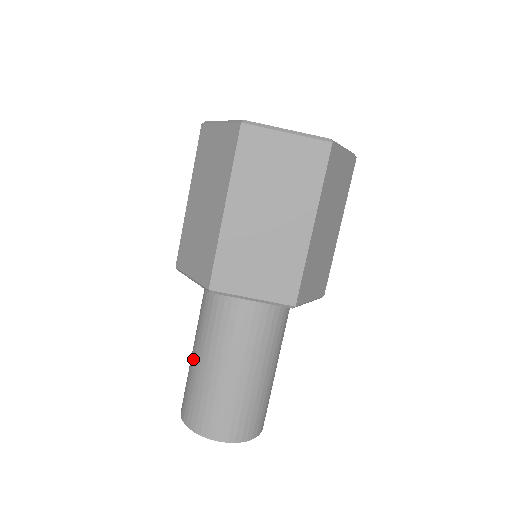
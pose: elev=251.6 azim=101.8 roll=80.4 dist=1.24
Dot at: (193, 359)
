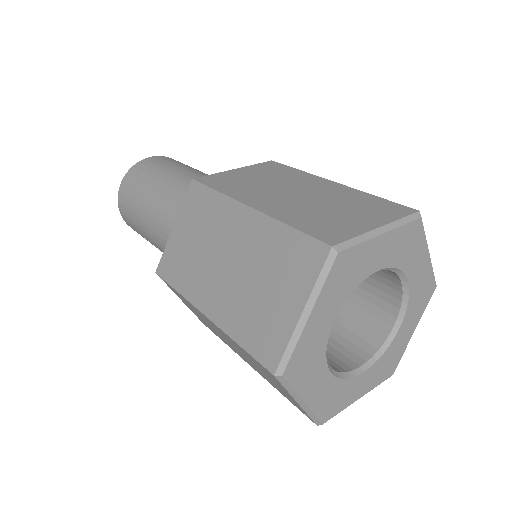
Dot at: (151, 196)
